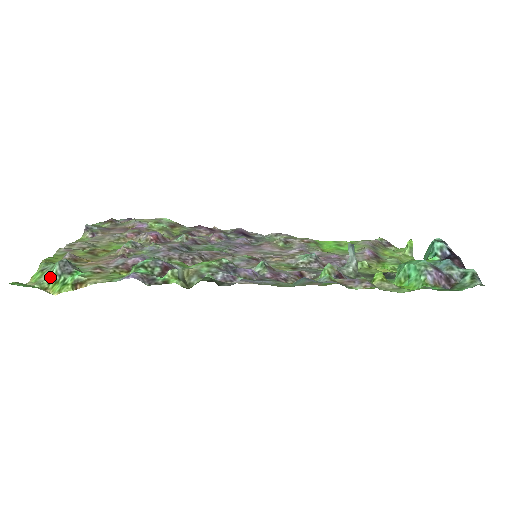
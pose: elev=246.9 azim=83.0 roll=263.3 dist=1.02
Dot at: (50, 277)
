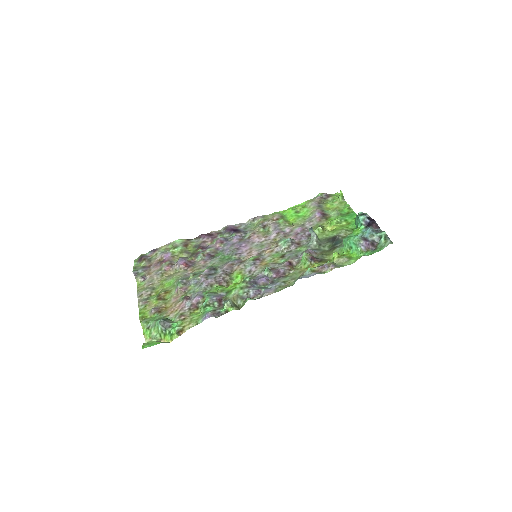
Dot at: (158, 332)
